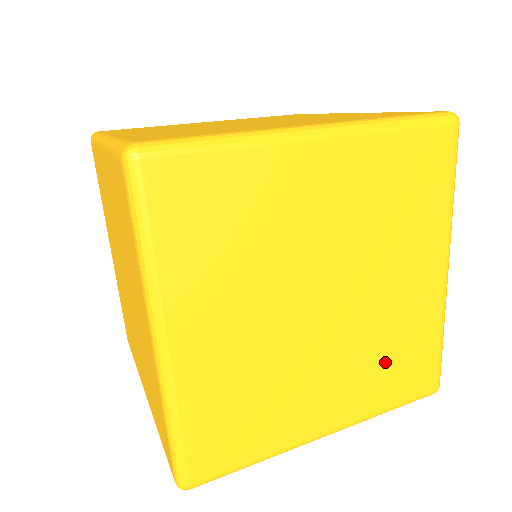
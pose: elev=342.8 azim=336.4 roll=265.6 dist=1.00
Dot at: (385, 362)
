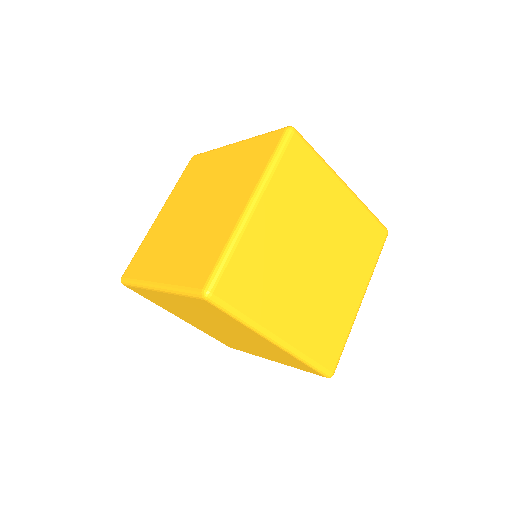
Dot at: (221, 338)
